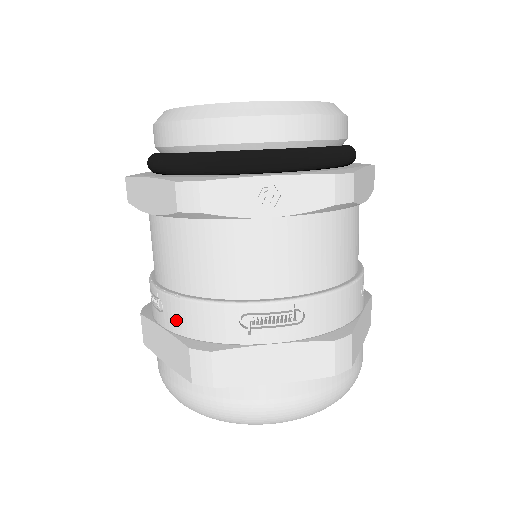
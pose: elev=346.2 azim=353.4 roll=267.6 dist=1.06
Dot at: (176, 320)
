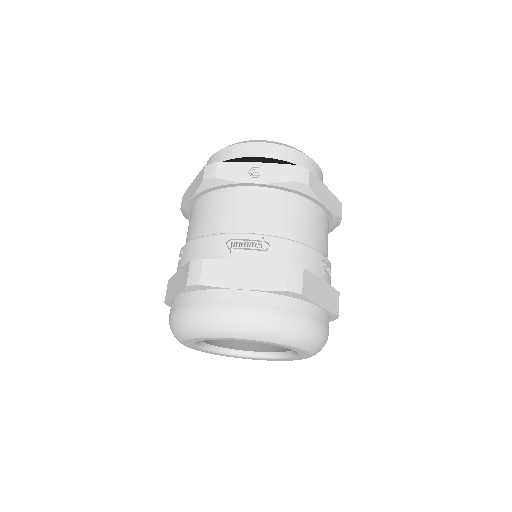
Dot at: (188, 256)
